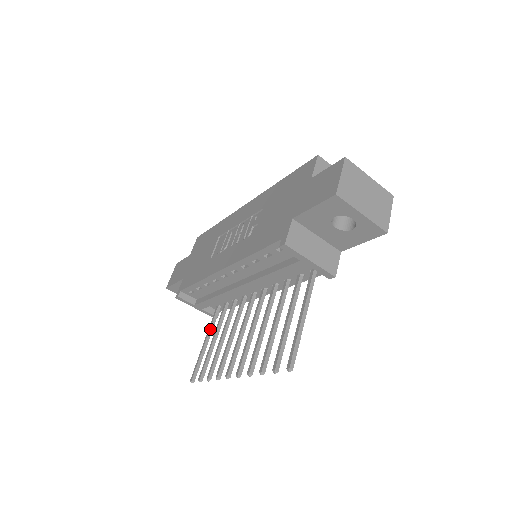
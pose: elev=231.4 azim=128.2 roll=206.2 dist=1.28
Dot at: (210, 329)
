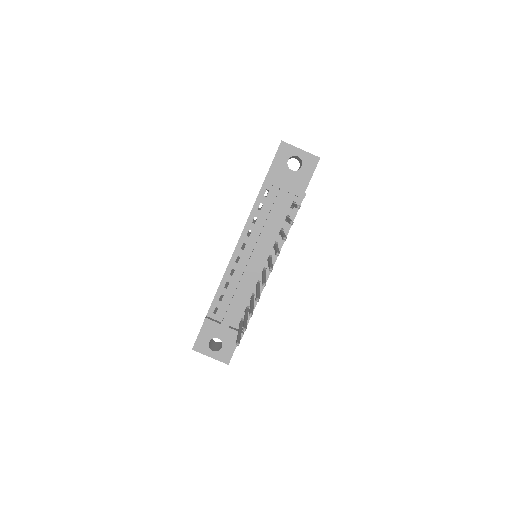
Dot at: (240, 326)
